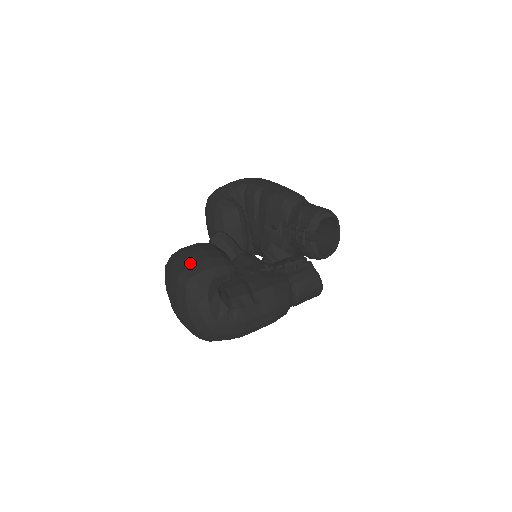
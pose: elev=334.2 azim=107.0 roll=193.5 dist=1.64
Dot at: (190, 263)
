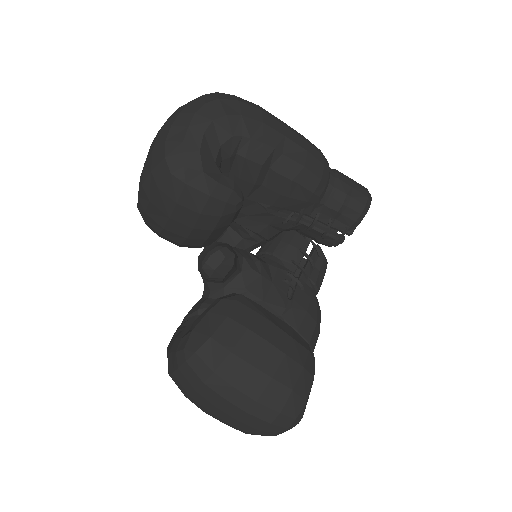
Dot at: (287, 395)
